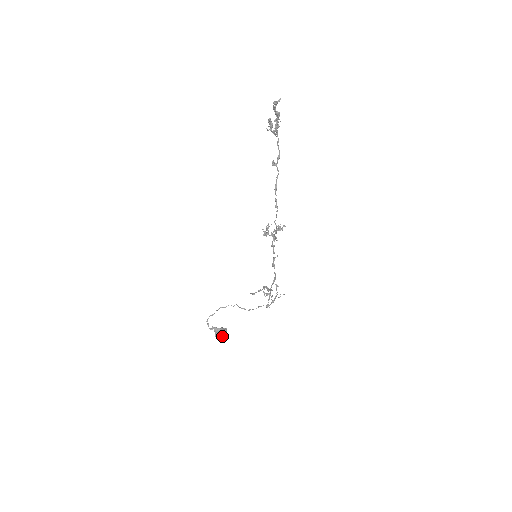
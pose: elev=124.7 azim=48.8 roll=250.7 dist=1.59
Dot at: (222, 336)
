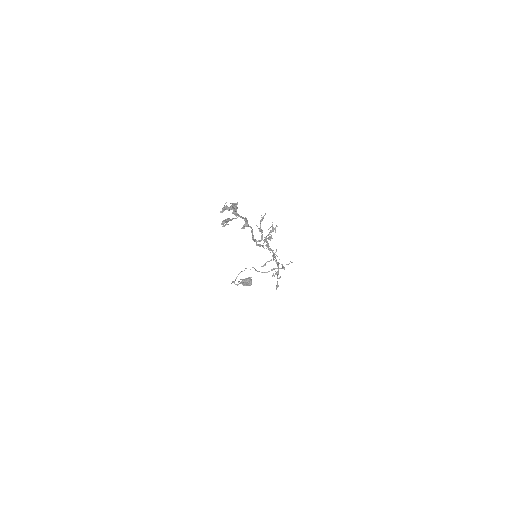
Dot at: (248, 285)
